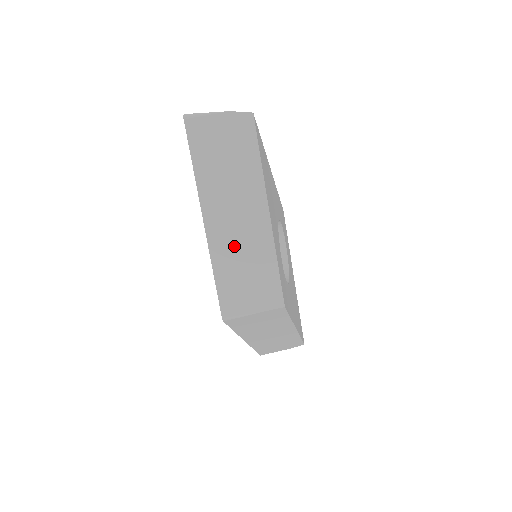
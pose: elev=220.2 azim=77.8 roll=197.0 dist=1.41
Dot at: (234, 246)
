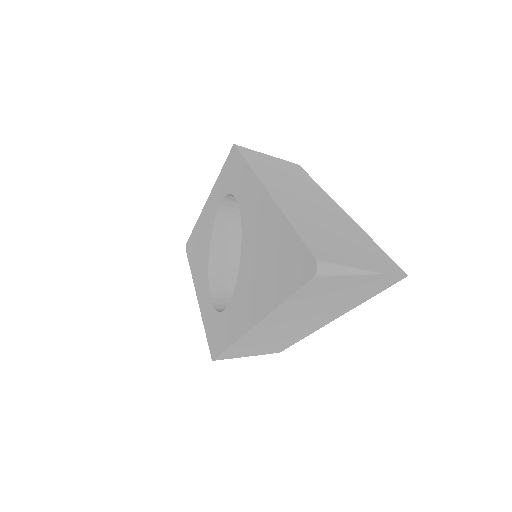
Dot at: (268, 337)
